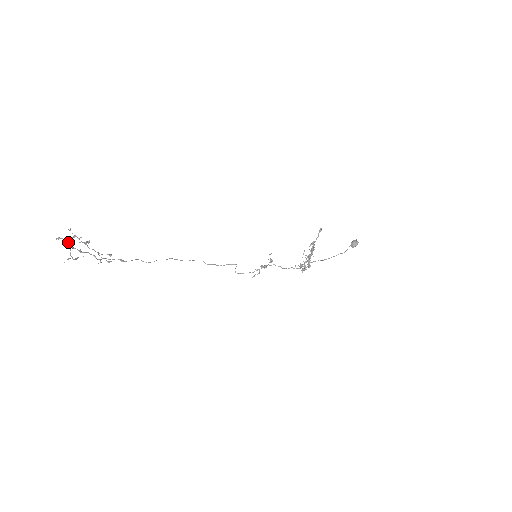
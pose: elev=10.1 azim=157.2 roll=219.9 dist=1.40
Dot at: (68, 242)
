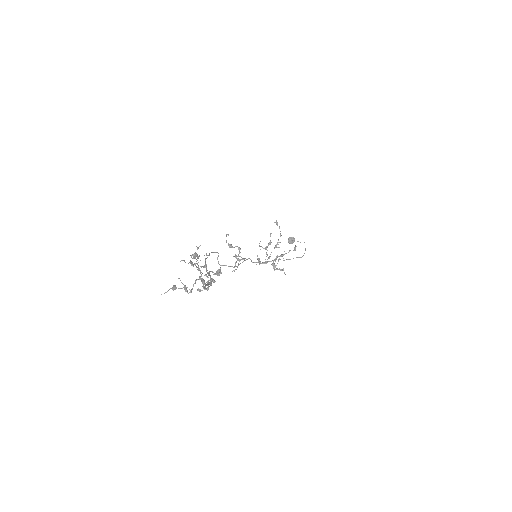
Dot at: (199, 270)
